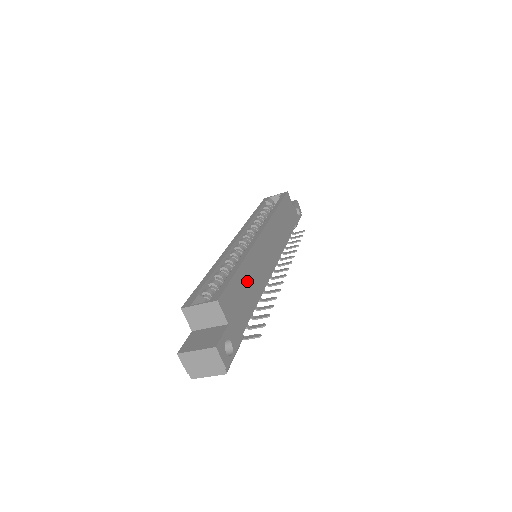
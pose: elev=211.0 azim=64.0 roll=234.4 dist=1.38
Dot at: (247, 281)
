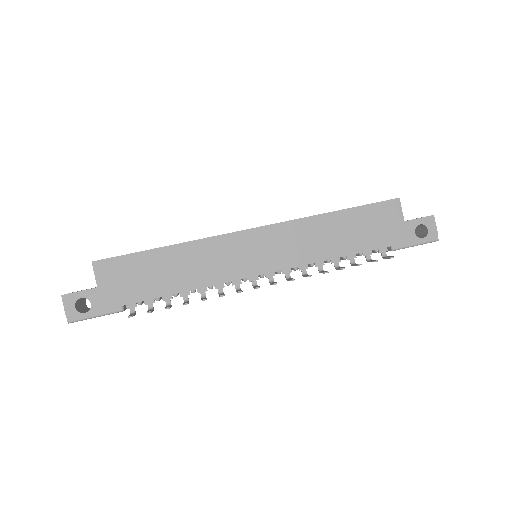
Dot at: (169, 265)
